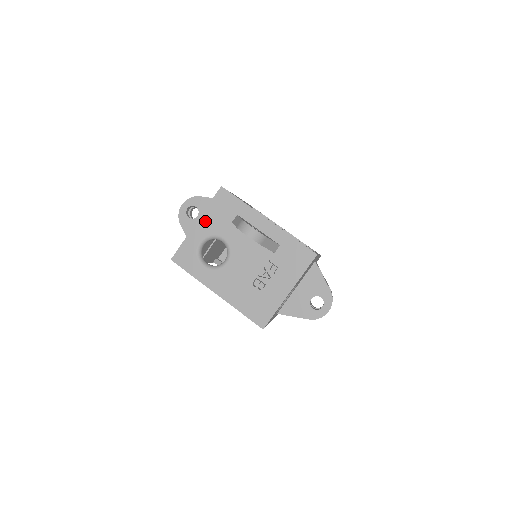
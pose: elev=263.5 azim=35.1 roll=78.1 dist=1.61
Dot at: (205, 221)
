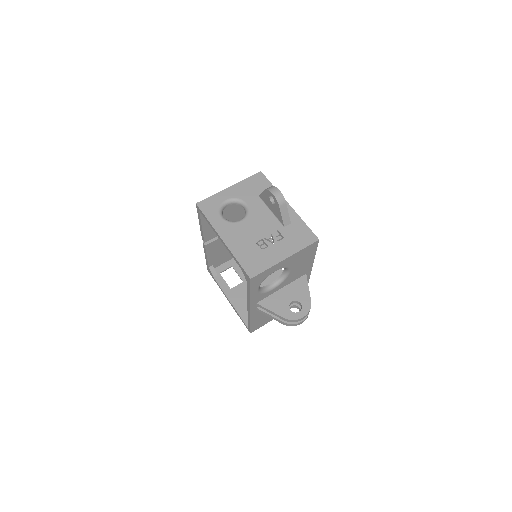
Dot at: (237, 188)
